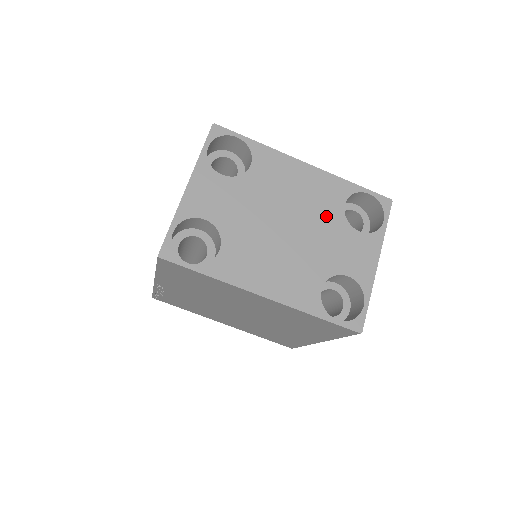
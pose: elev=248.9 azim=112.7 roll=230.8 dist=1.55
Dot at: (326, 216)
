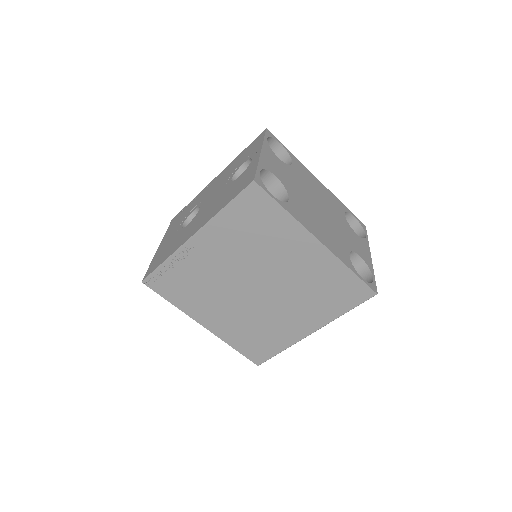
Dot at: (338, 215)
